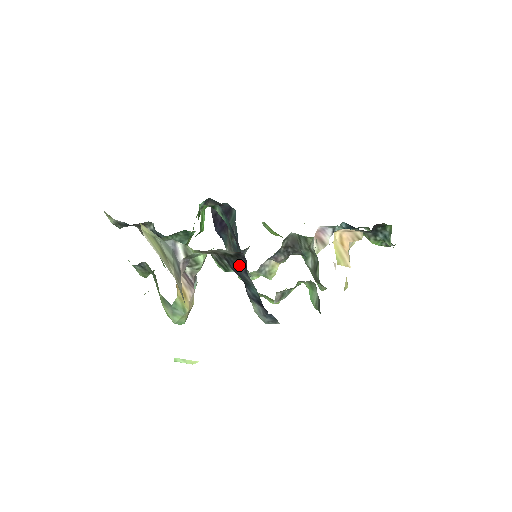
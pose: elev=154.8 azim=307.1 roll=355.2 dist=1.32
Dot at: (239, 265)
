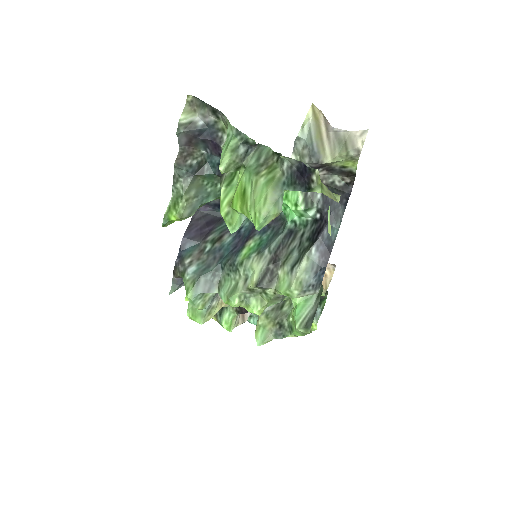
Dot at: (341, 197)
